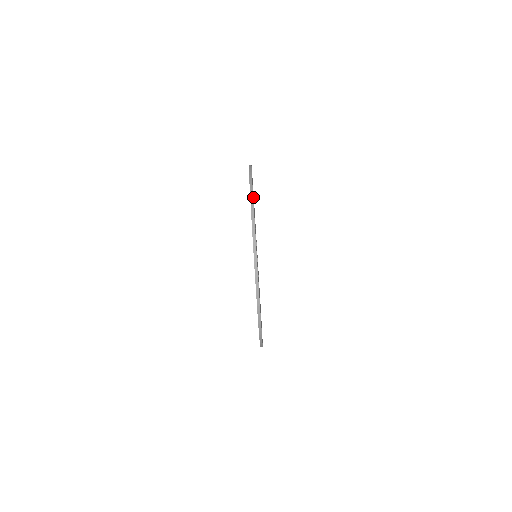
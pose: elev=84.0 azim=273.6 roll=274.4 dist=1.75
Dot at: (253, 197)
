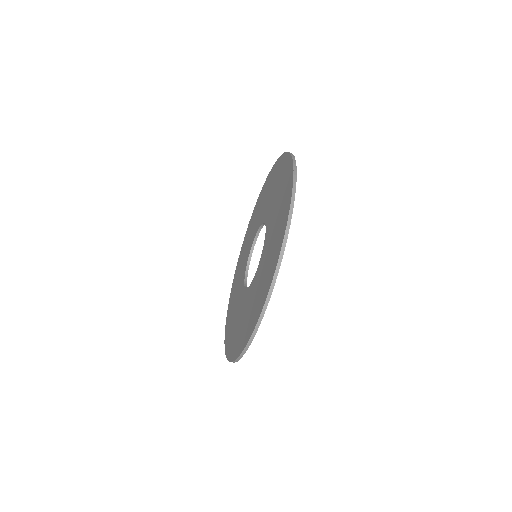
Dot at: occluded
